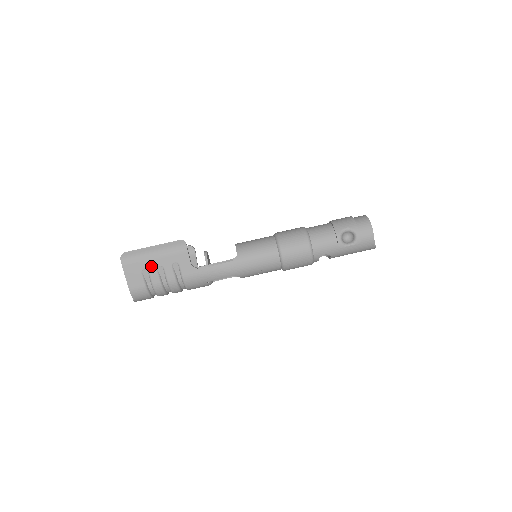
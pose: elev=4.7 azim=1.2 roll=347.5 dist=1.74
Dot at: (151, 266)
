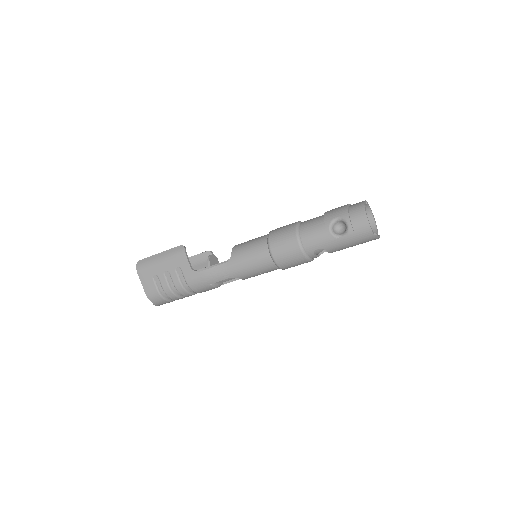
Dot at: (159, 271)
